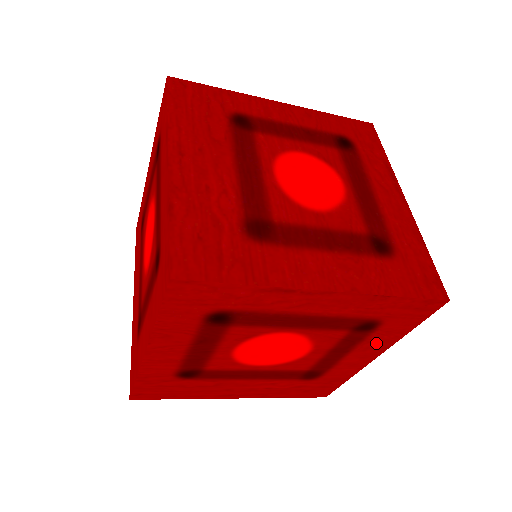
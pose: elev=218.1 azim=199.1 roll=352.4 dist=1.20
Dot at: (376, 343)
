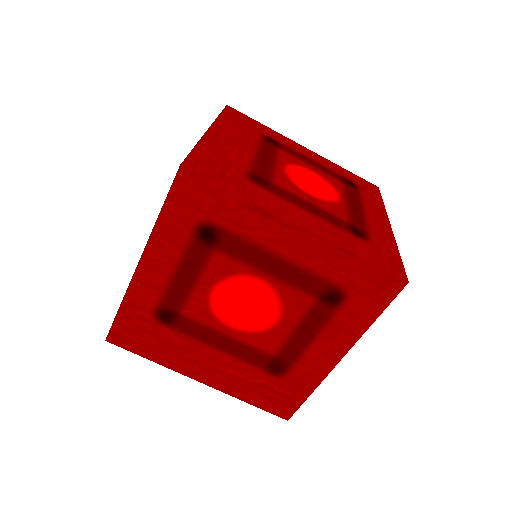
Dot at: (341, 331)
